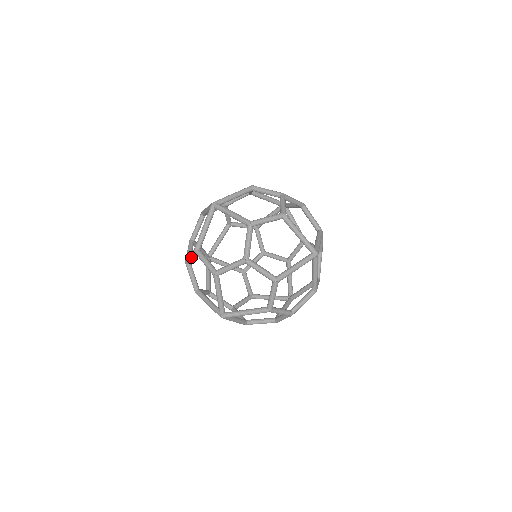
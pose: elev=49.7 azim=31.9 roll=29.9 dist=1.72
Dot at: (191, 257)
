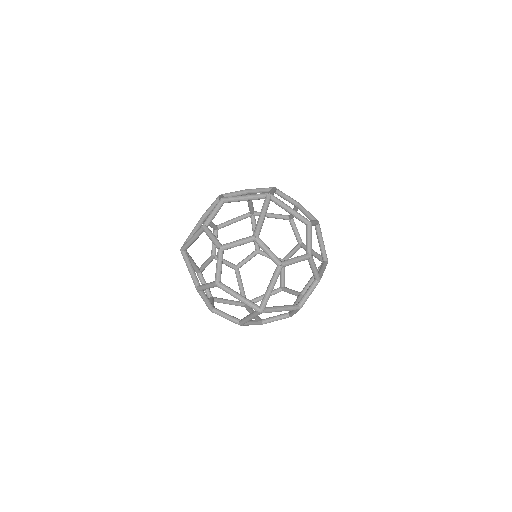
Dot at: (204, 299)
